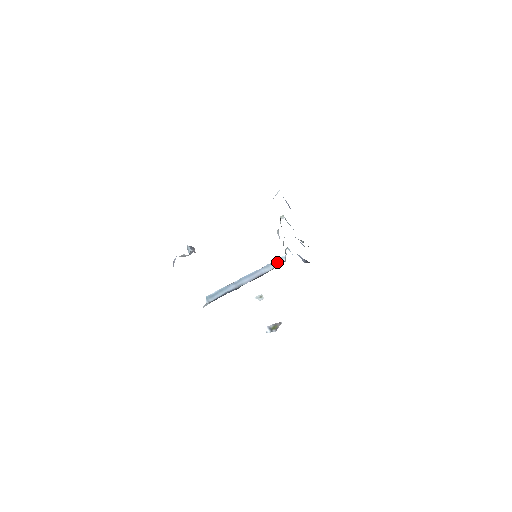
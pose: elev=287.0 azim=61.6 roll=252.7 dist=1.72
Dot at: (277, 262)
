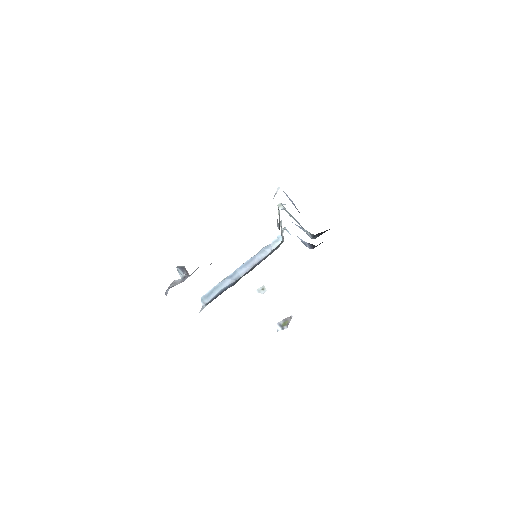
Dot at: (273, 244)
